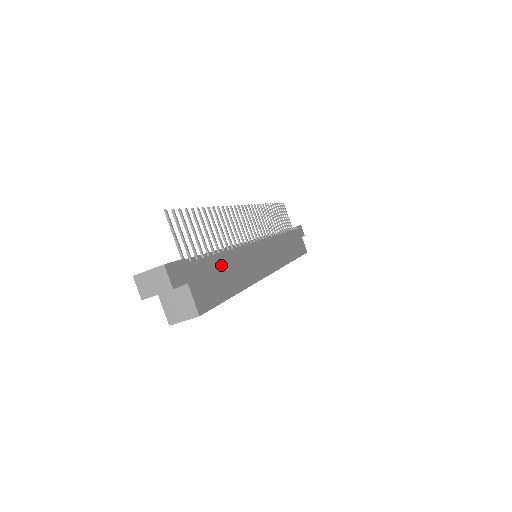
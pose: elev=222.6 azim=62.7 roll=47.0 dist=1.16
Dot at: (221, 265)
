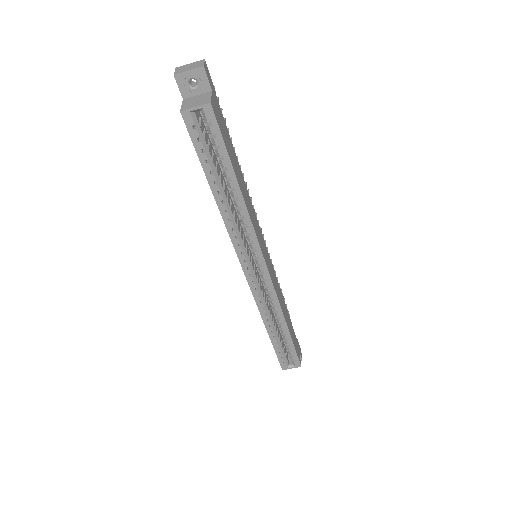
Dot at: (234, 156)
